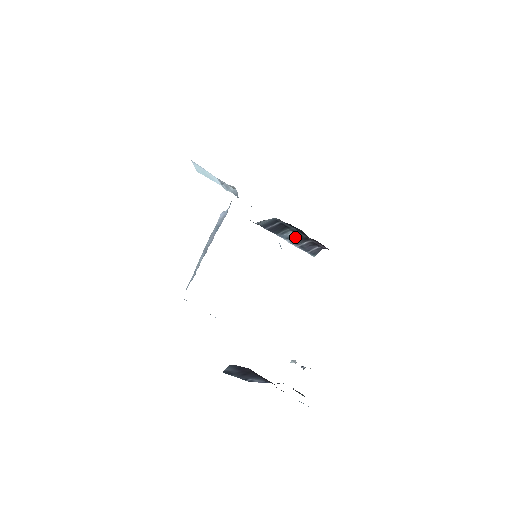
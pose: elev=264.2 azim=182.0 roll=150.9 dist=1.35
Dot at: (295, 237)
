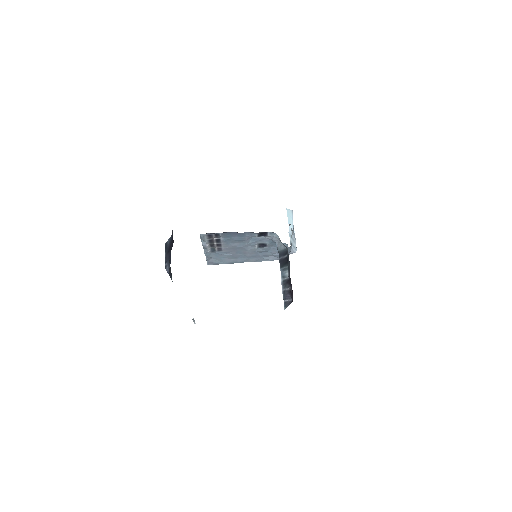
Dot at: (287, 279)
